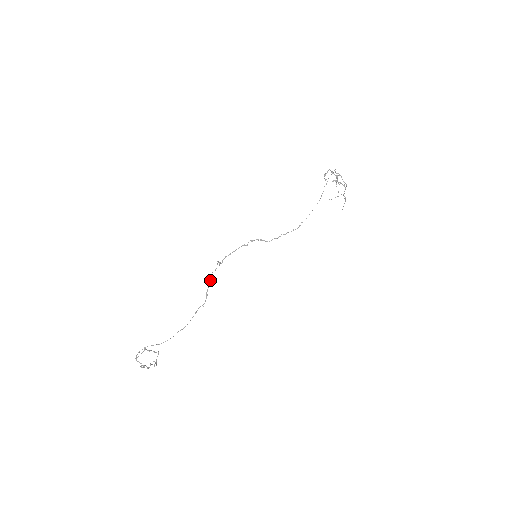
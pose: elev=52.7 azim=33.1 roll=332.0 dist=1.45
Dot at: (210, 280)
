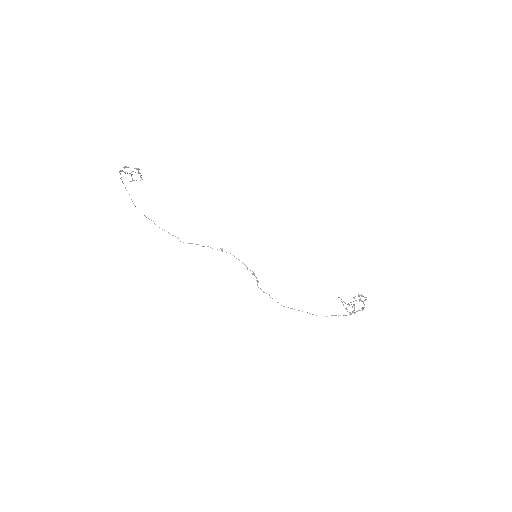
Dot at: (203, 246)
